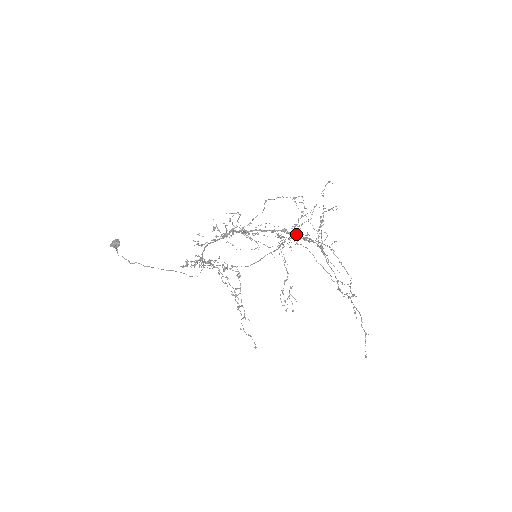
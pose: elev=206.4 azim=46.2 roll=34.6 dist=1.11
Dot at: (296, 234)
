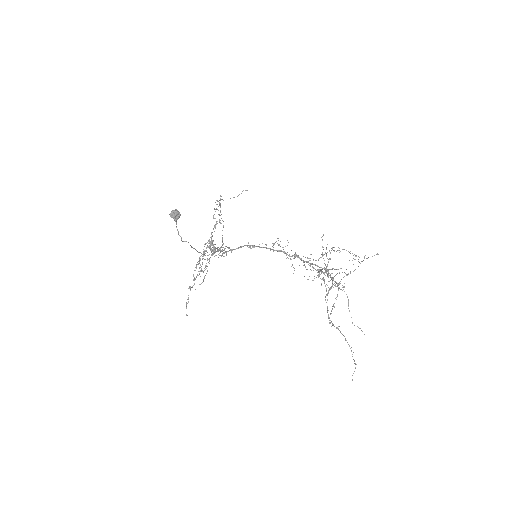
Dot at: (326, 271)
